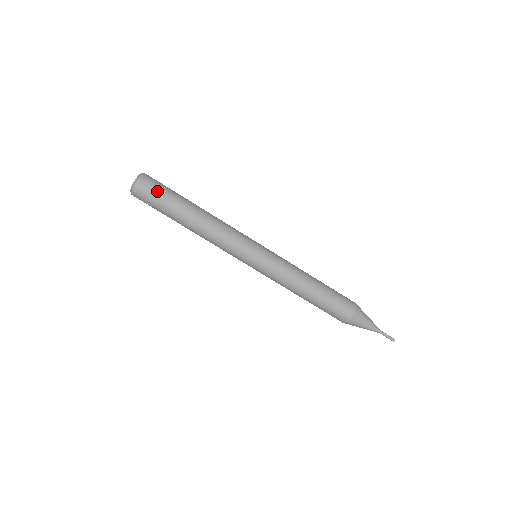
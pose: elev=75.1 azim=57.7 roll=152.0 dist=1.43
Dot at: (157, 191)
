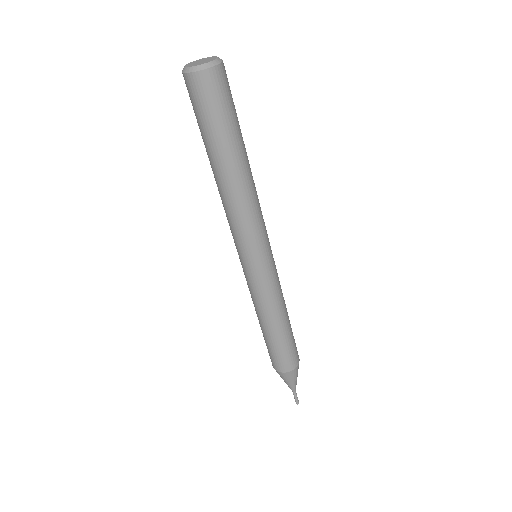
Dot at: (230, 99)
